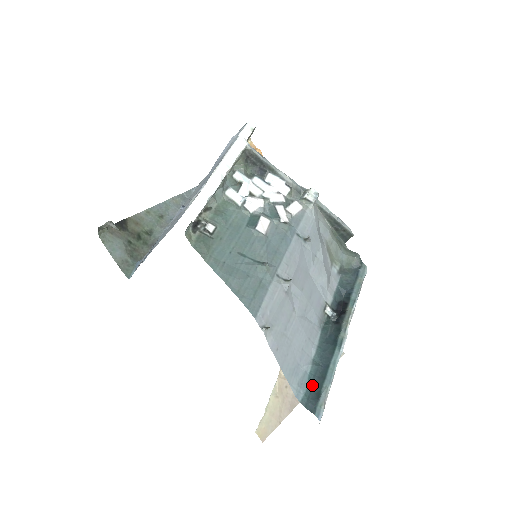
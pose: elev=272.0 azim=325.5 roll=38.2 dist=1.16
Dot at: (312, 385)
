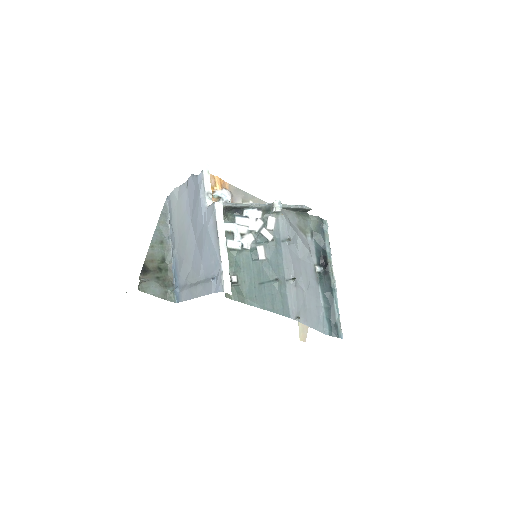
Dot at: (330, 322)
